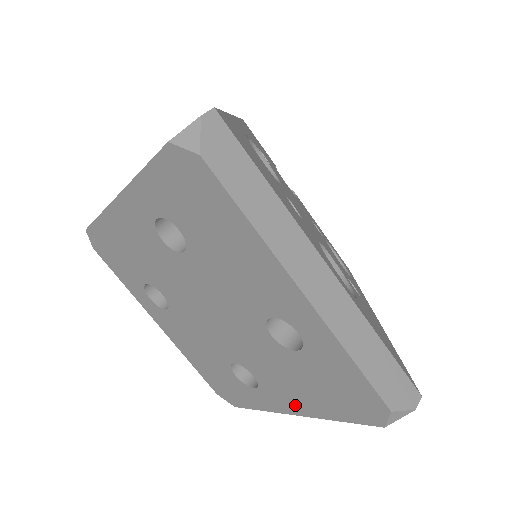
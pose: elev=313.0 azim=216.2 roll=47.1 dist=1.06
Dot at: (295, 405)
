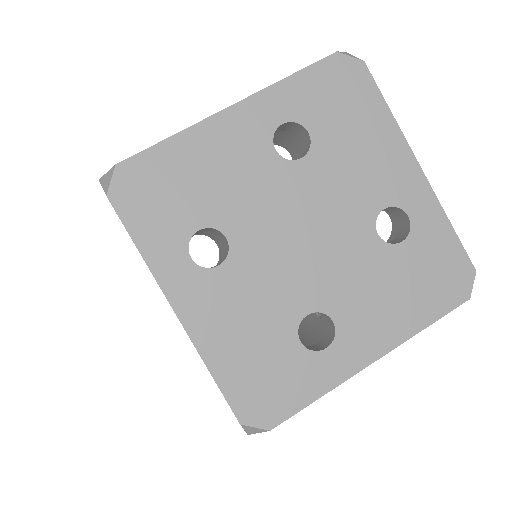
Dot at: (381, 338)
